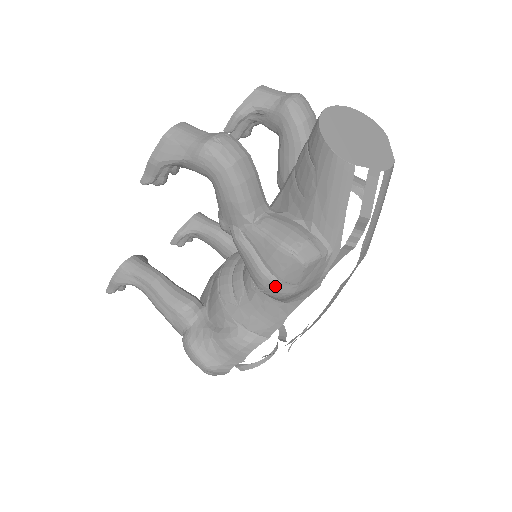
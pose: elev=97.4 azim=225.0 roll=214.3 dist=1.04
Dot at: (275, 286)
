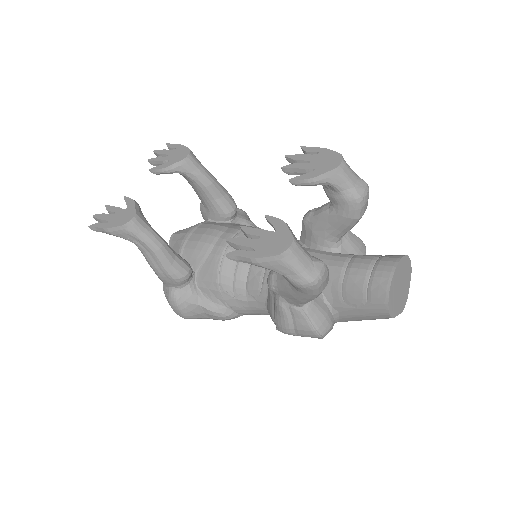
Dot at: occluded
